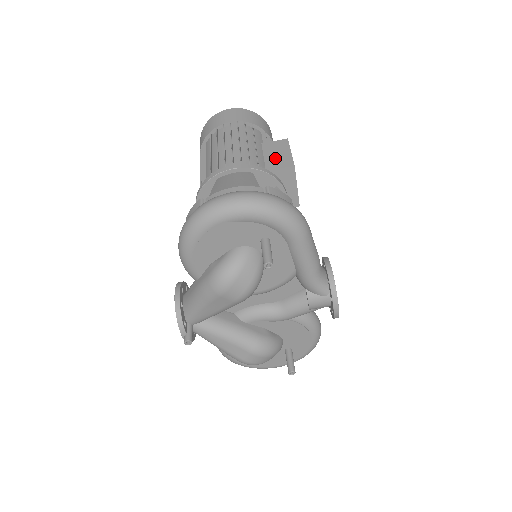
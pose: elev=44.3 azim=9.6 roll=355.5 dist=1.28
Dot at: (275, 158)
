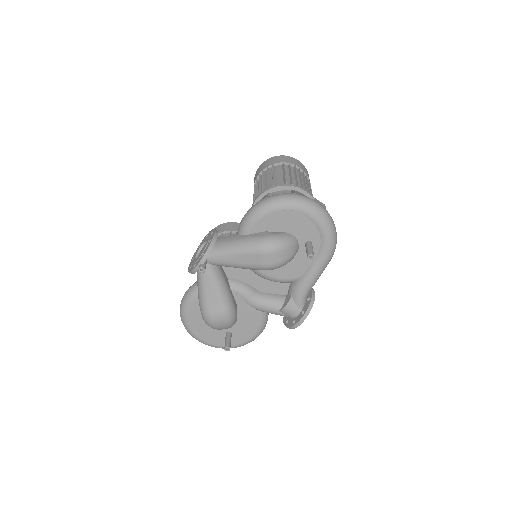
Dot at: occluded
